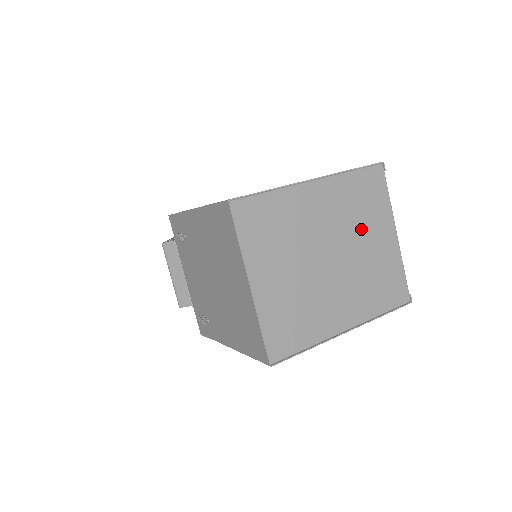
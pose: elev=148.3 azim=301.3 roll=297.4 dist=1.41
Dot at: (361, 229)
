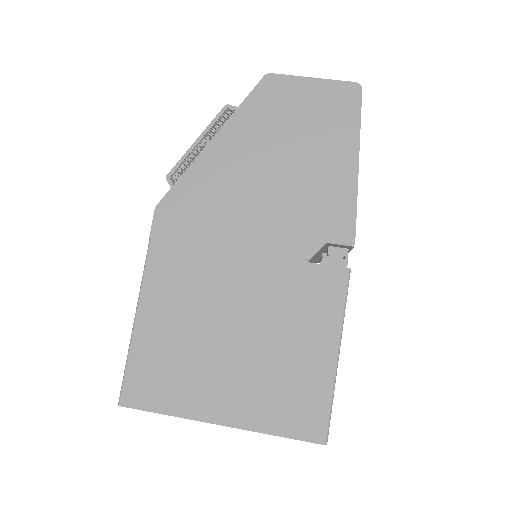
Dot at: occluded
